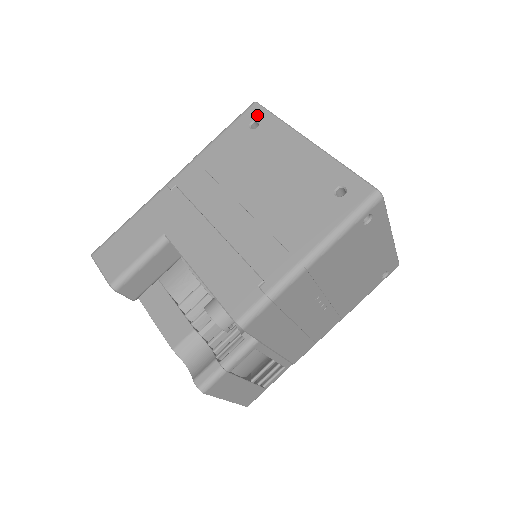
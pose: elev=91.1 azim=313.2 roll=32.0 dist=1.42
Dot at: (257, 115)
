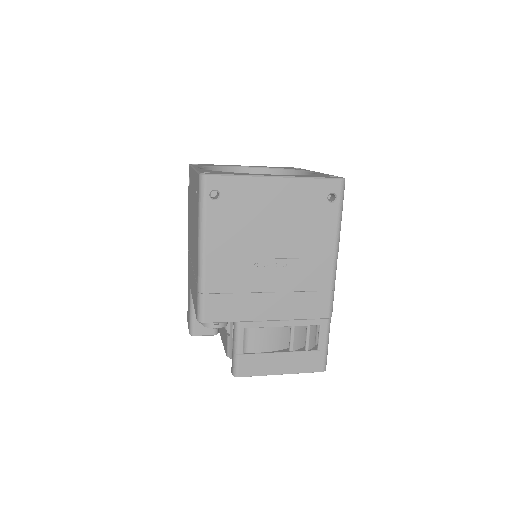
Dot at: (189, 173)
